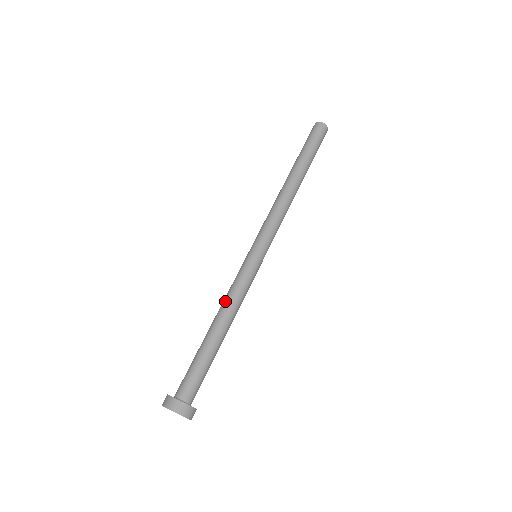
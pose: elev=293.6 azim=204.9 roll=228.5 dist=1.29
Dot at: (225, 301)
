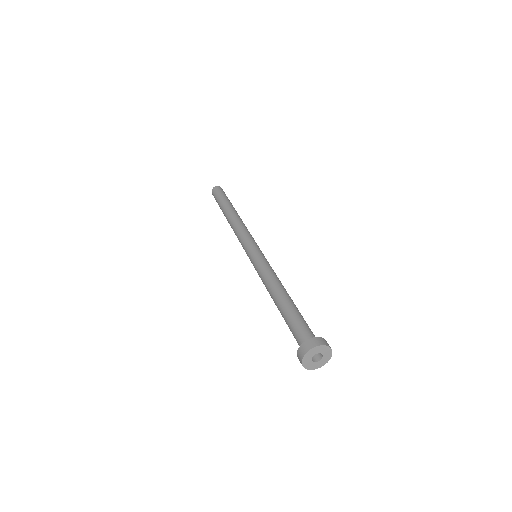
Dot at: (268, 281)
